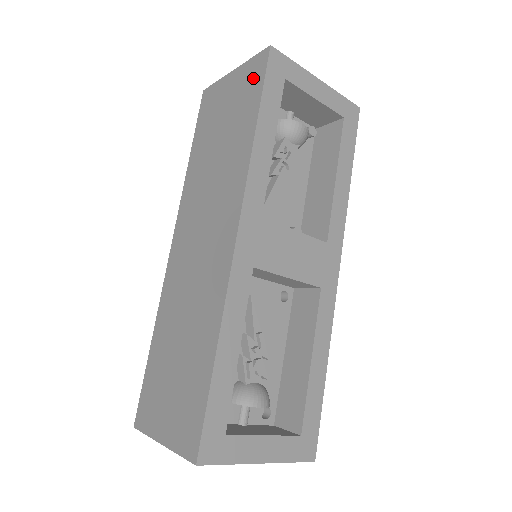
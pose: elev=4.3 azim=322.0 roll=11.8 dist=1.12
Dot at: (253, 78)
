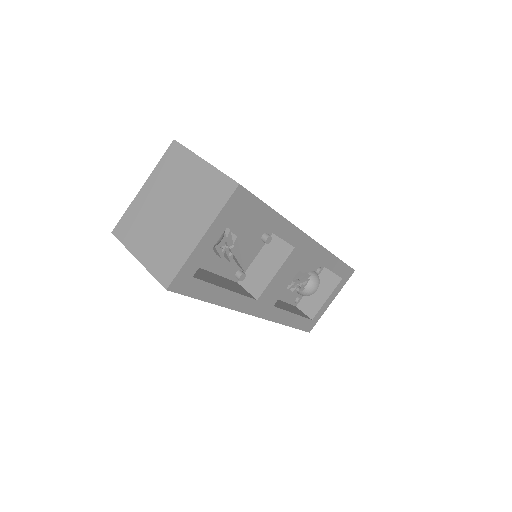
Dot at: occluded
